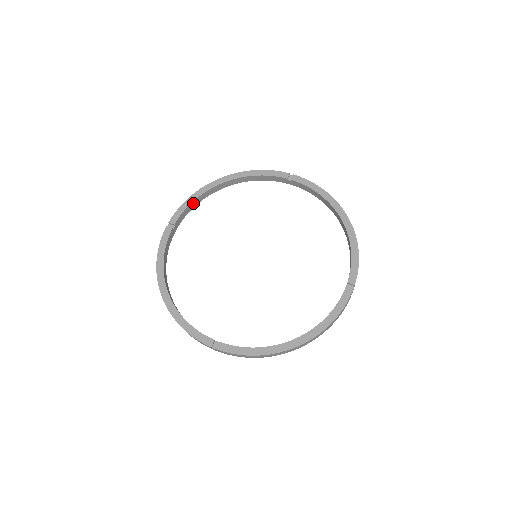
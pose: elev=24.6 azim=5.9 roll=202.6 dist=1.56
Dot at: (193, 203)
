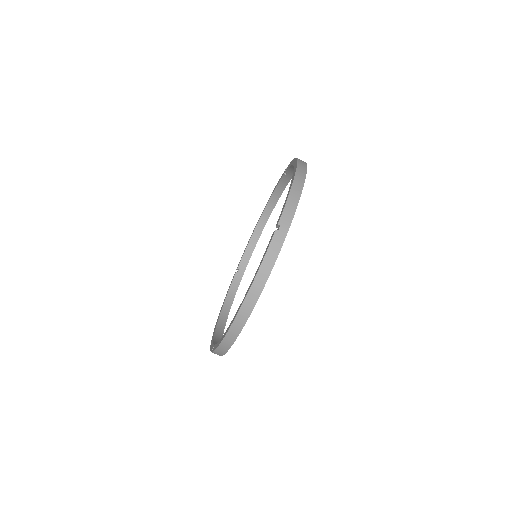
Dot at: (216, 341)
